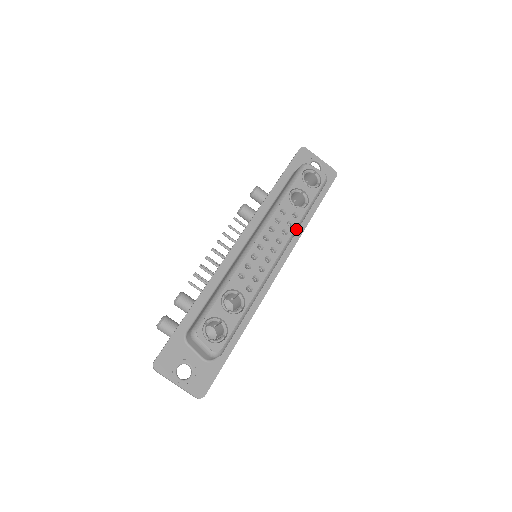
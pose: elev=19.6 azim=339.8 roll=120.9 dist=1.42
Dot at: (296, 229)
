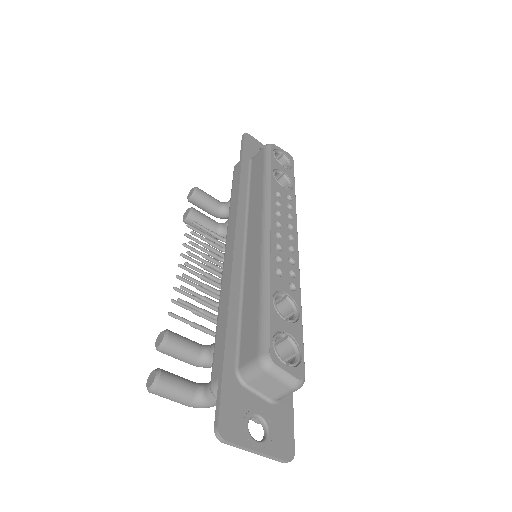
Dot at: occluded
